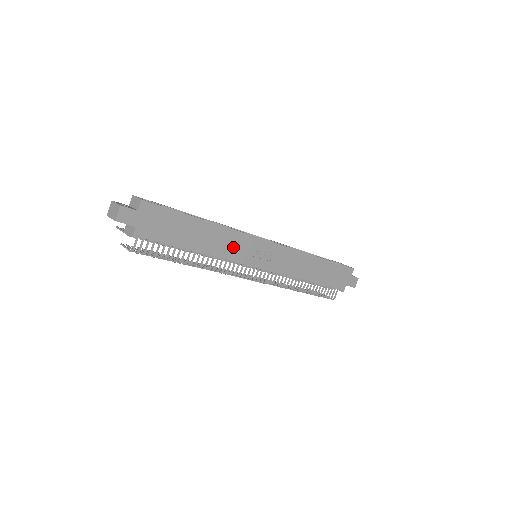
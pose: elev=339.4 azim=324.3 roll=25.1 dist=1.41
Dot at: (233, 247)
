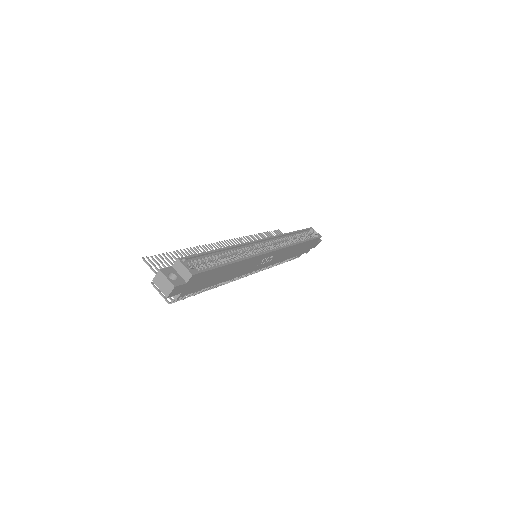
Dot at: (246, 268)
